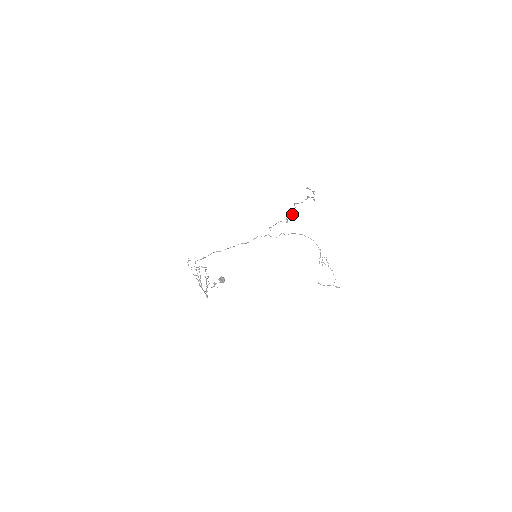
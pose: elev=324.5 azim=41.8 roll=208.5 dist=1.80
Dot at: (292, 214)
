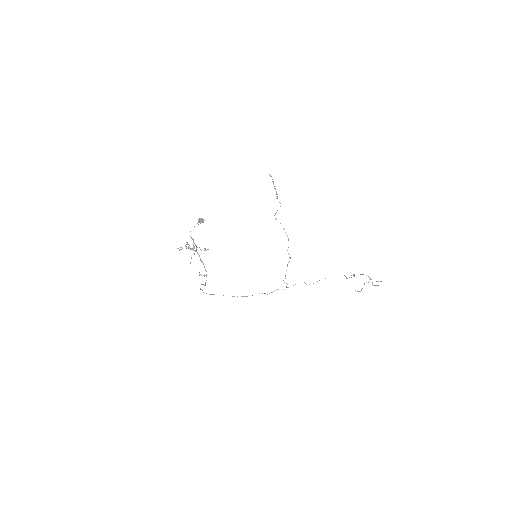
Dot at: occluded
